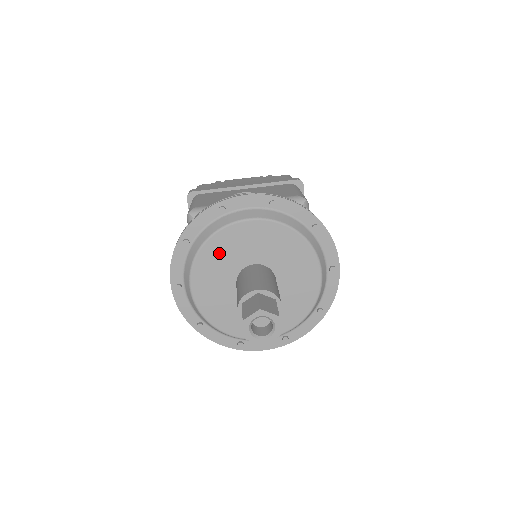
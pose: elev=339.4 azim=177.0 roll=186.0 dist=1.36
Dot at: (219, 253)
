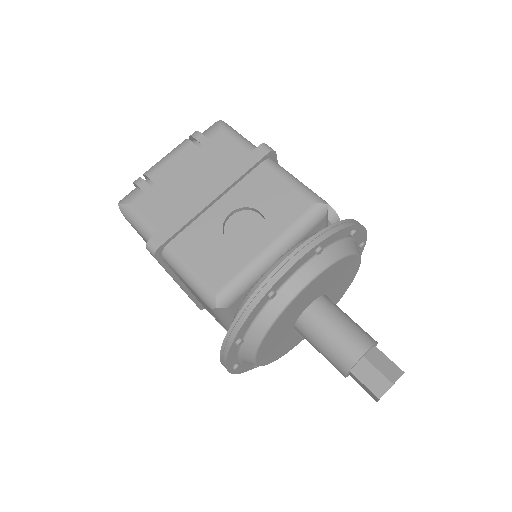
Dot at: (279, 327)
